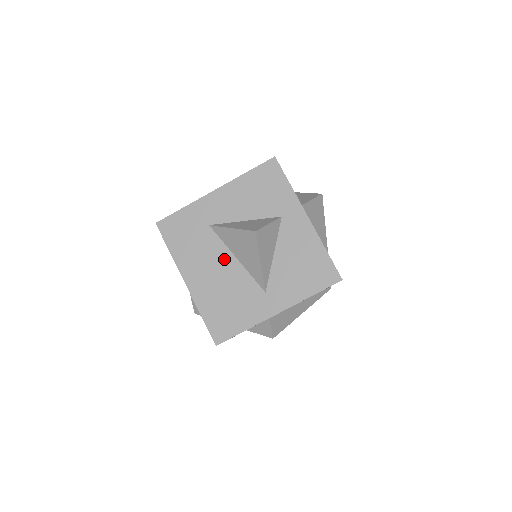
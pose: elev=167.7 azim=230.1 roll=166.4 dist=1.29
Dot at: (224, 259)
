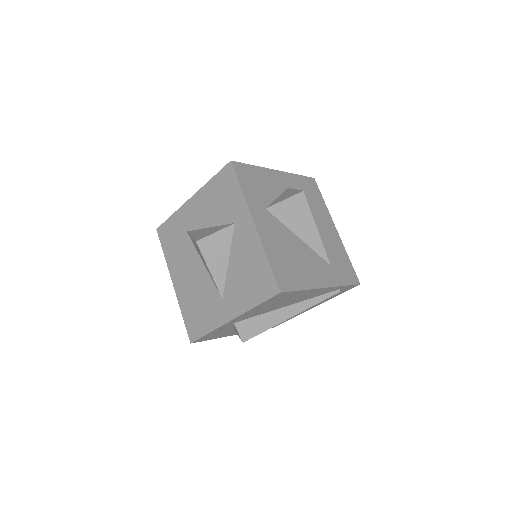
Dot at: (196, 264)
